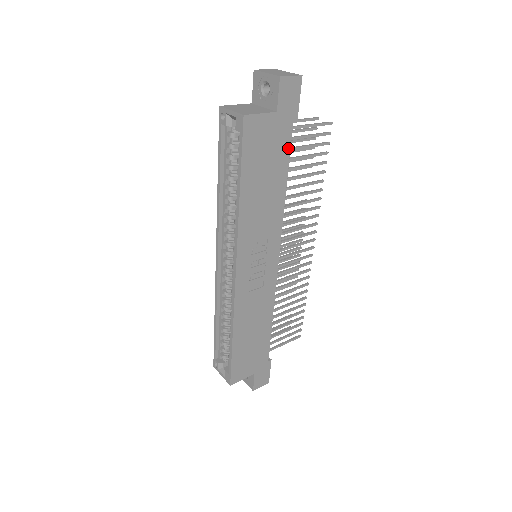
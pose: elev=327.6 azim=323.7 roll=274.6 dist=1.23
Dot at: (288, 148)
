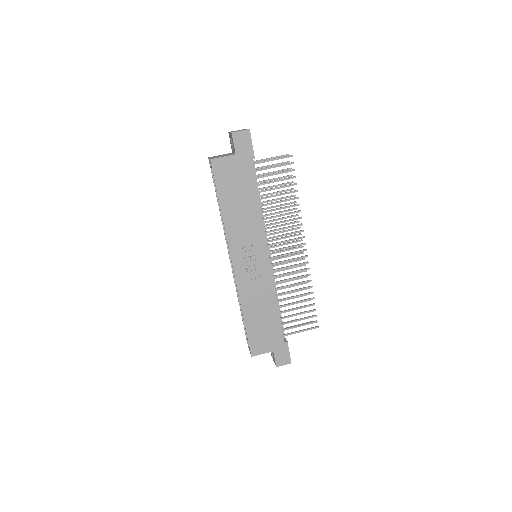
Dot at: (252, 176)
